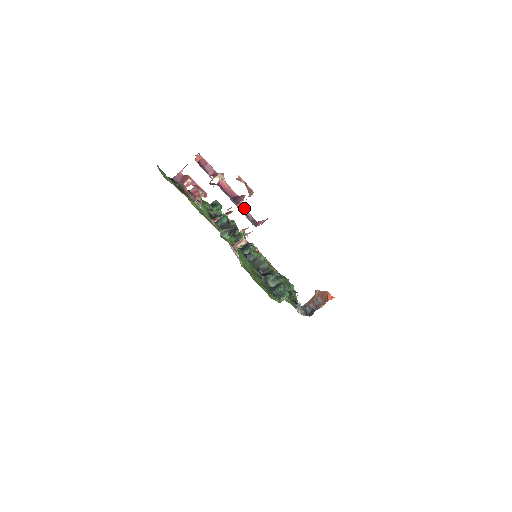
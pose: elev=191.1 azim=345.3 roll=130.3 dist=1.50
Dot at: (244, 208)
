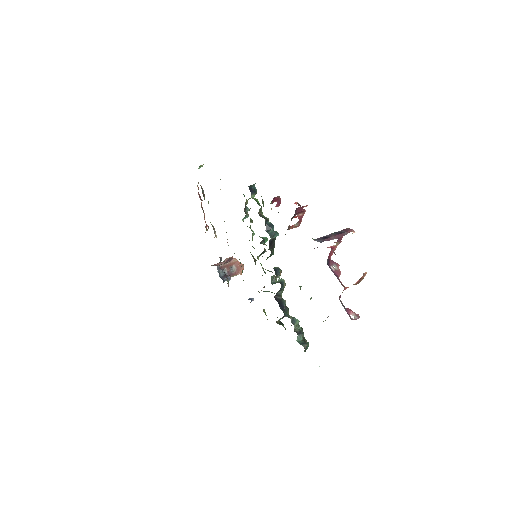
Dot at: occluded
